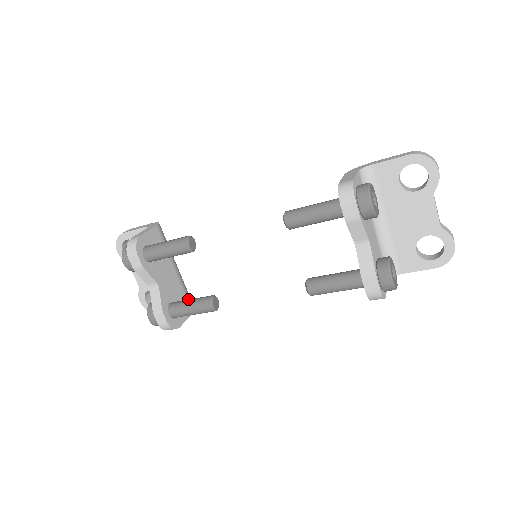
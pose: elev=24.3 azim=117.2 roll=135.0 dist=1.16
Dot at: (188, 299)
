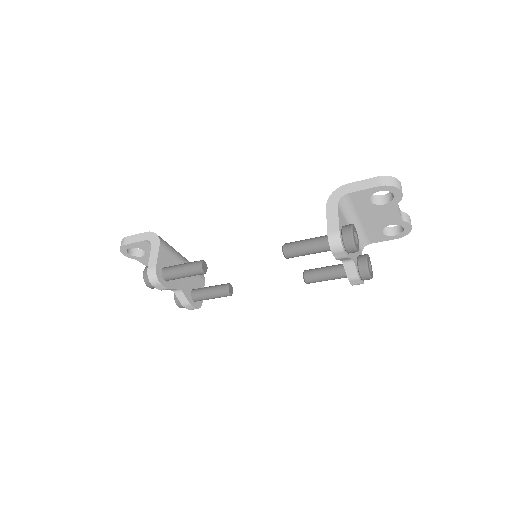
Dot at: (198, 275)
